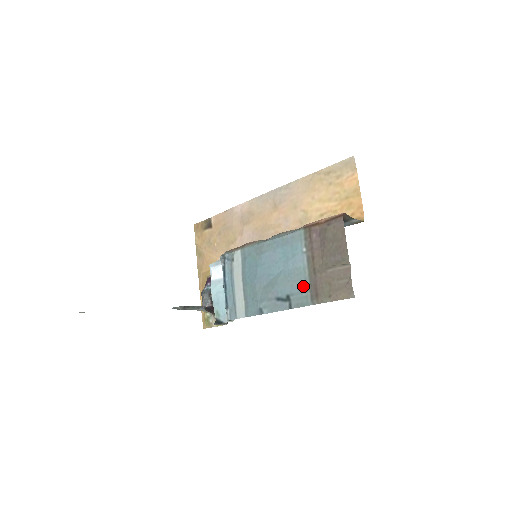
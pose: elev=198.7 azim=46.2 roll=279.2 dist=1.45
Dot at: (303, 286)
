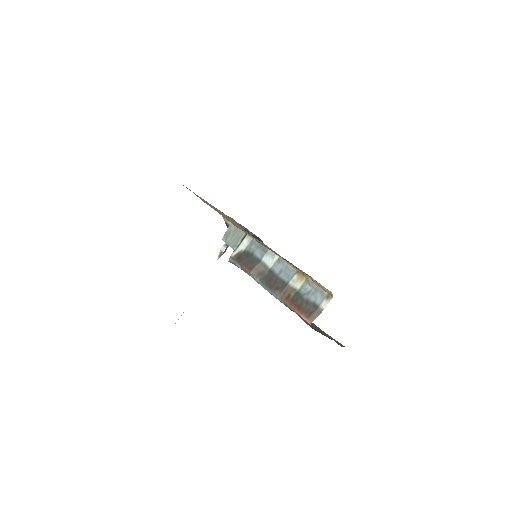
Dot at: occluded
